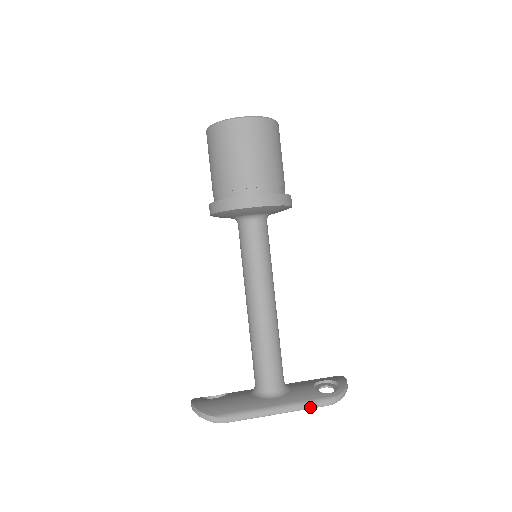
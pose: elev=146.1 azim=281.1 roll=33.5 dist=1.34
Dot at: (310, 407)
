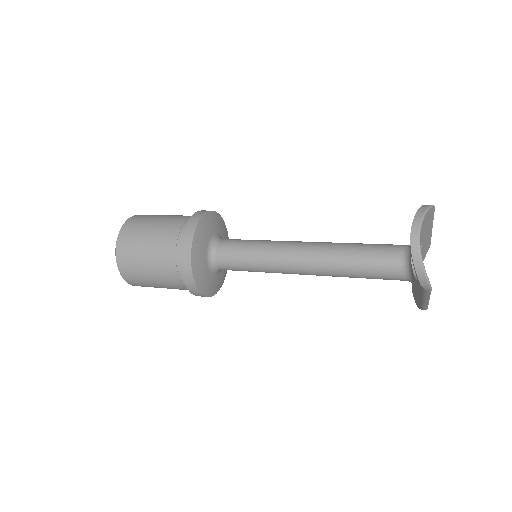
Dot at: occluded
